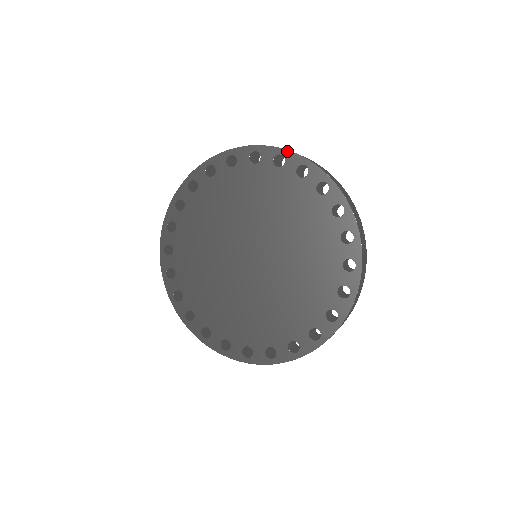
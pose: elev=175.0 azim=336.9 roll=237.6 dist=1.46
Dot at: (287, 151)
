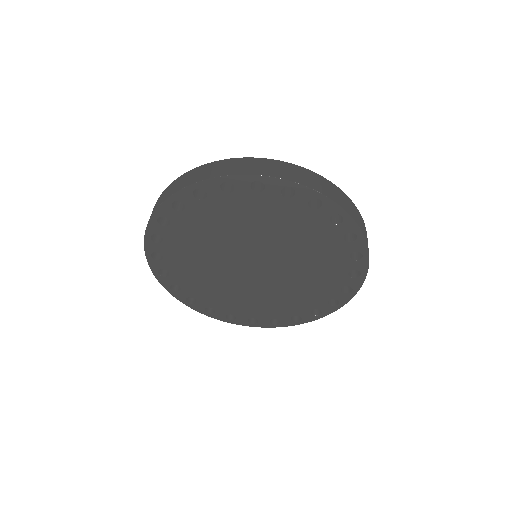
Dot at: (198, 183)
